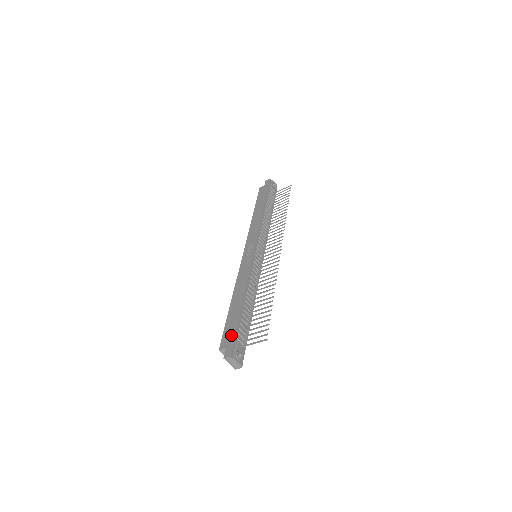
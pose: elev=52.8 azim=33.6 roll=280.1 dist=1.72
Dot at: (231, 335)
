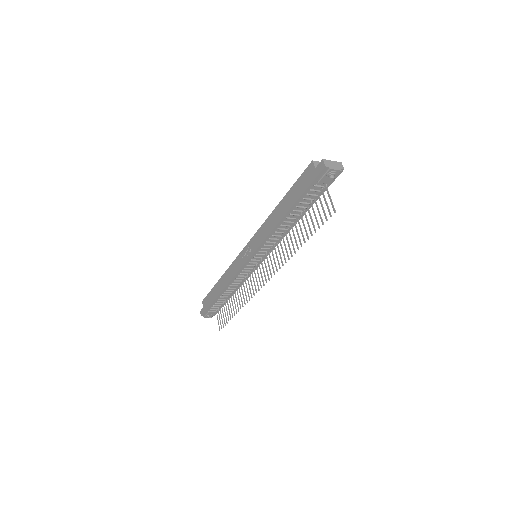
Dot at: (207, 305)
